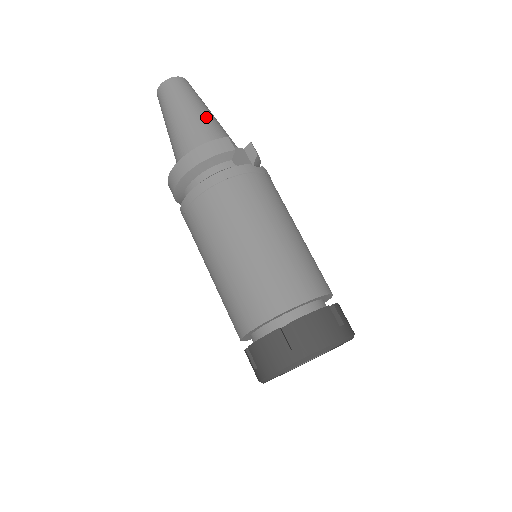
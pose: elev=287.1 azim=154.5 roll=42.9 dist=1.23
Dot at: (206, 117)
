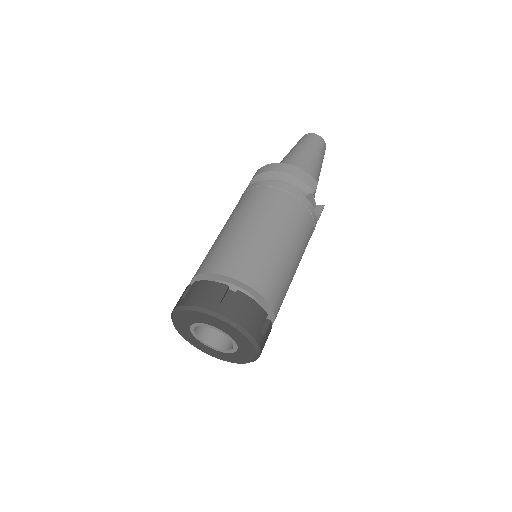
Dot at: (316, 168)
